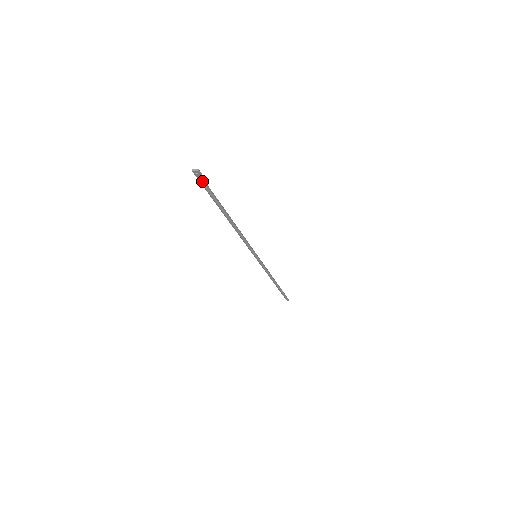
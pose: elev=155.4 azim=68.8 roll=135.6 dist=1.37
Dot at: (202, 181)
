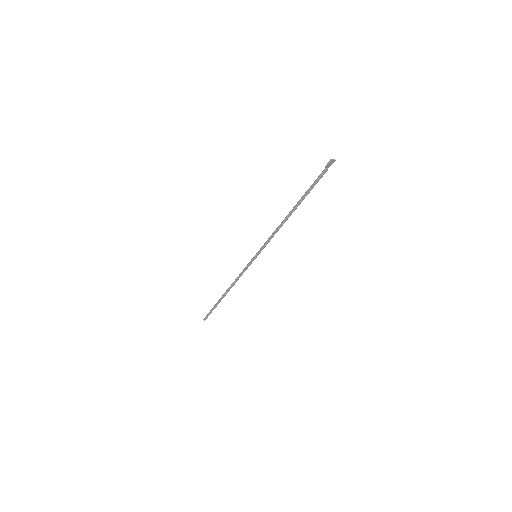
Dot at: occluded
